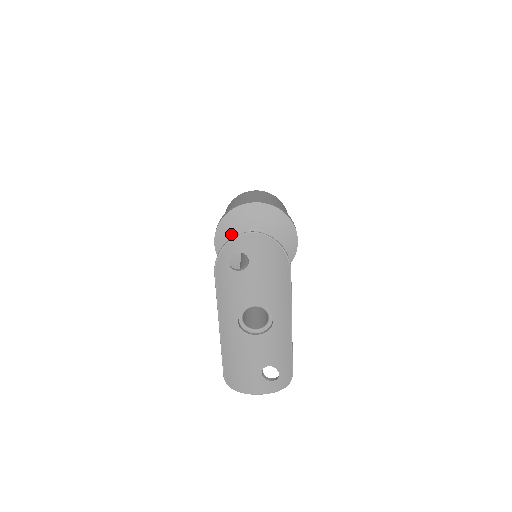
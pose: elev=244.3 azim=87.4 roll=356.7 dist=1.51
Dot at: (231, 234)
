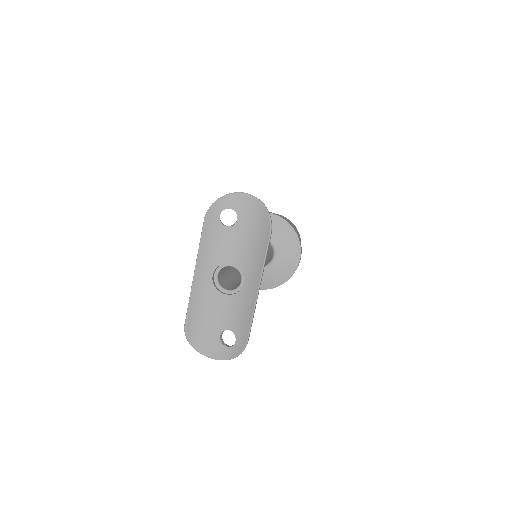
Dot at: occluded
